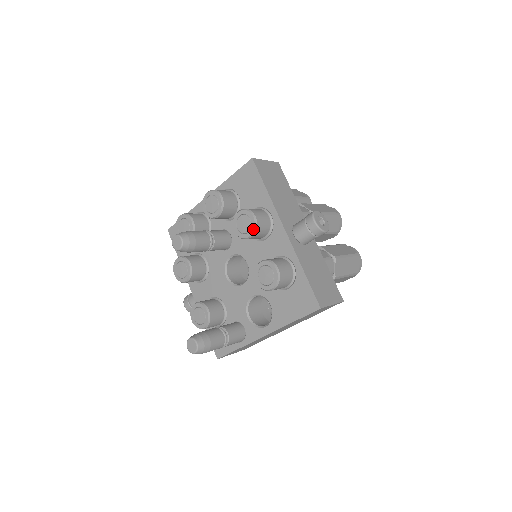
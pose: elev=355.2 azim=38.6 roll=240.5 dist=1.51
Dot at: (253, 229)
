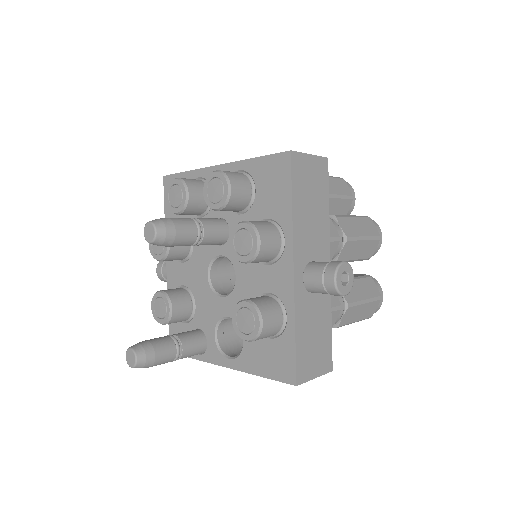
Dot at: (251, 256)
